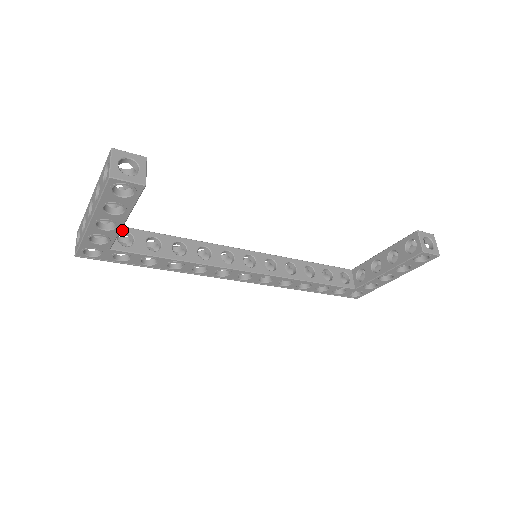
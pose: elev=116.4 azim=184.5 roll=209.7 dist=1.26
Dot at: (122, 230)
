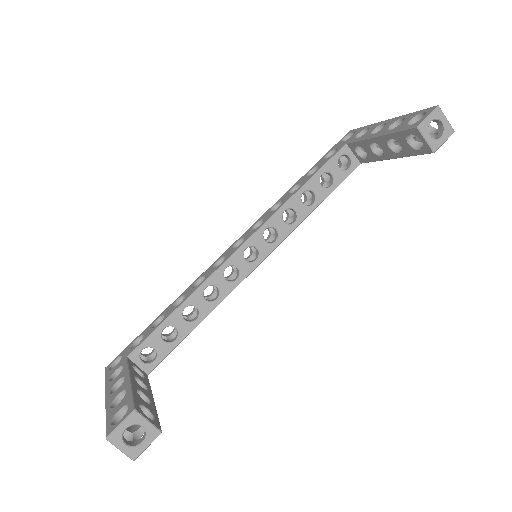
Dot at: (138, 353)
